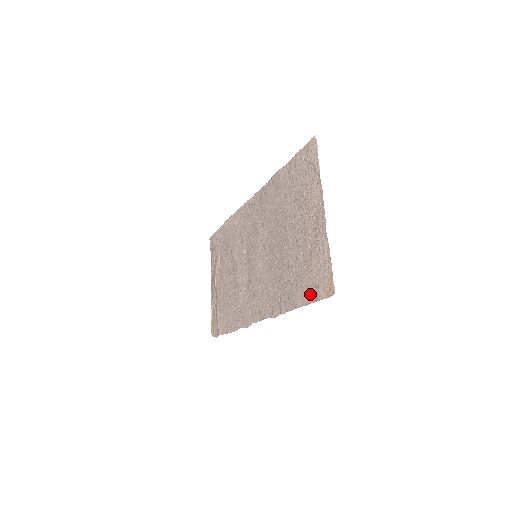
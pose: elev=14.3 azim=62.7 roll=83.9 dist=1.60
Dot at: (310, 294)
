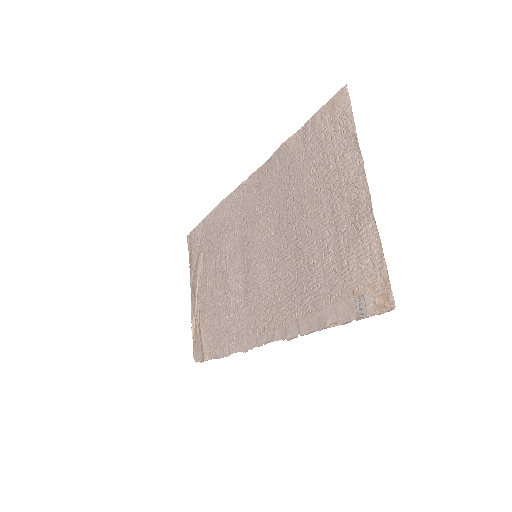
Dot at: (349, 308)
